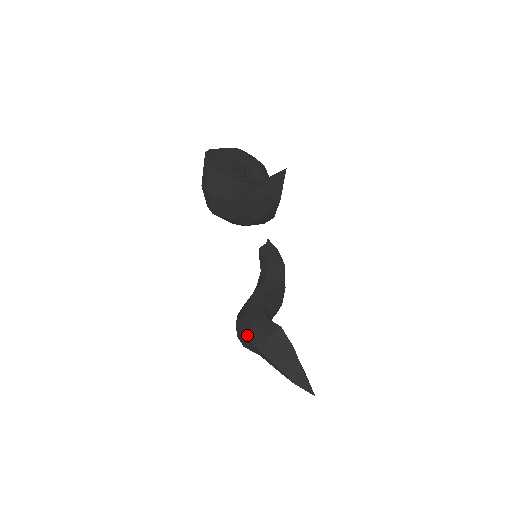
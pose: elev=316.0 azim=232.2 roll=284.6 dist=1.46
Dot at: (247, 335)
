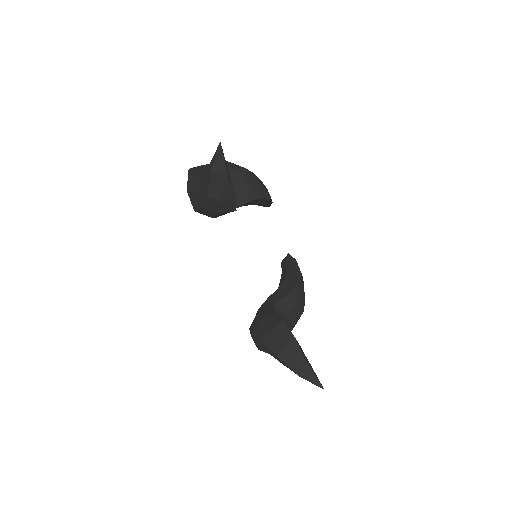
Dot at: (255, 334)
